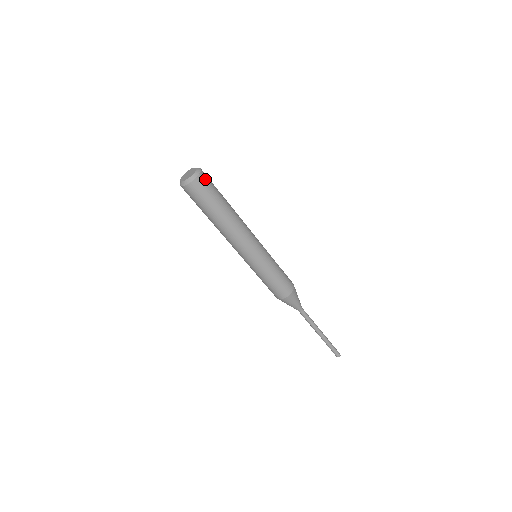
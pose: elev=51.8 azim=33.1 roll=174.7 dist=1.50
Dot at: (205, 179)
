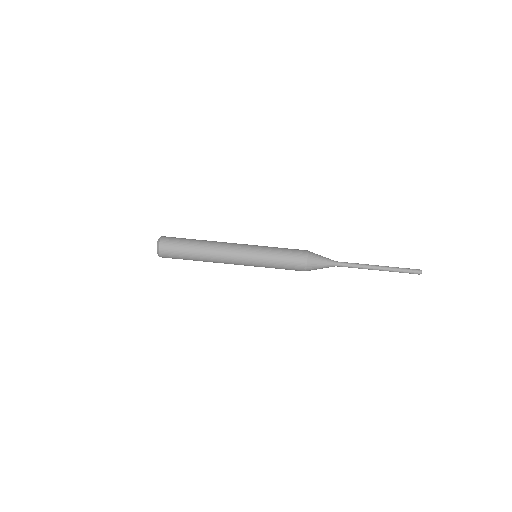
Dot at: (167, 239)
